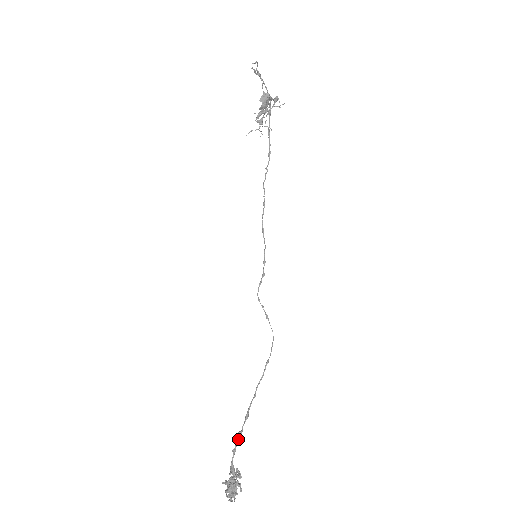
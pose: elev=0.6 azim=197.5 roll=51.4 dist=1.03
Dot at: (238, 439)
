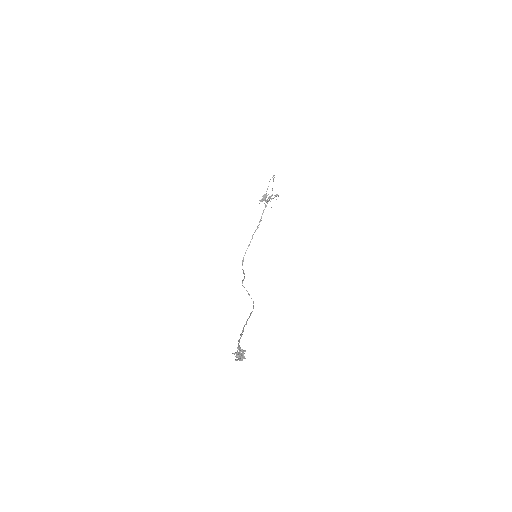
Dot at: occluded
